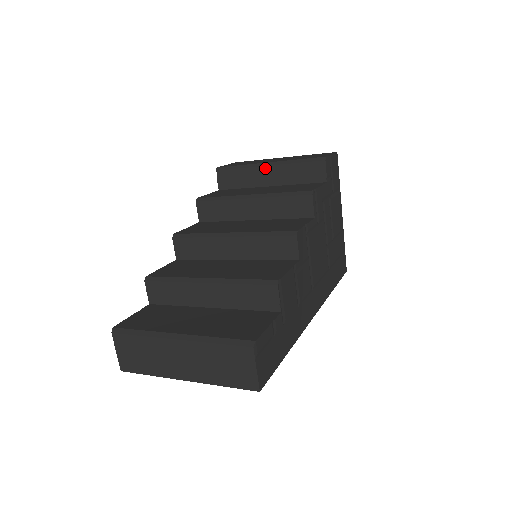
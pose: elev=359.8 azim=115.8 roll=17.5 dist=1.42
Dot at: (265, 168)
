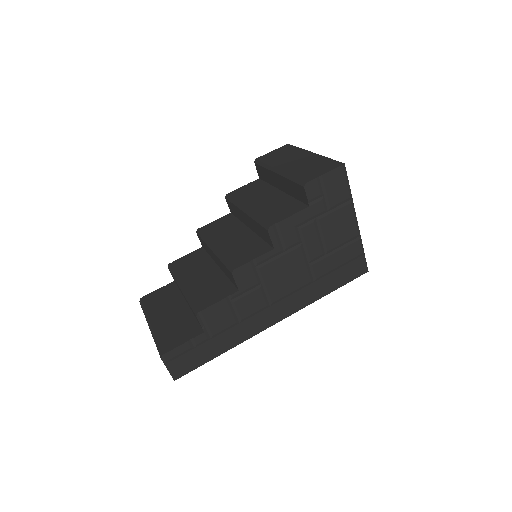
Dot at: (276, 175)
